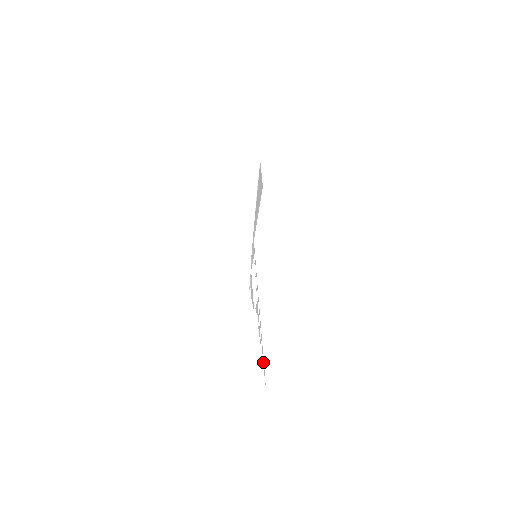
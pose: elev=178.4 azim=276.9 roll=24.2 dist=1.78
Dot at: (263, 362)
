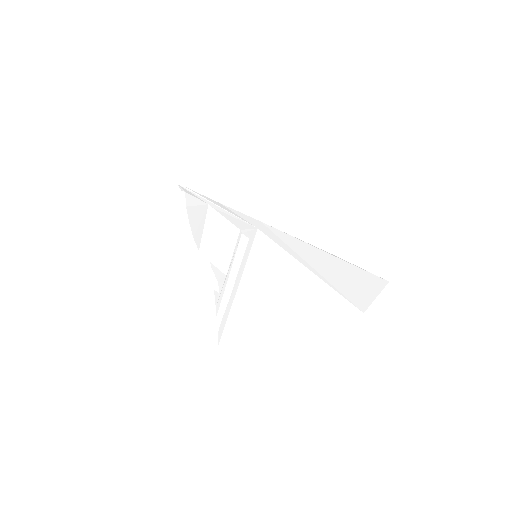
Dot at: (221, 330)
